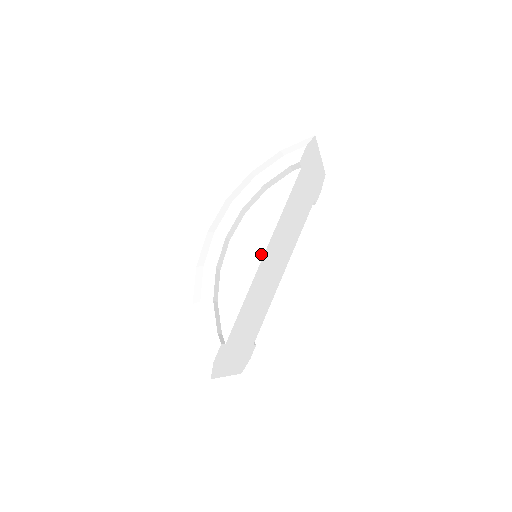
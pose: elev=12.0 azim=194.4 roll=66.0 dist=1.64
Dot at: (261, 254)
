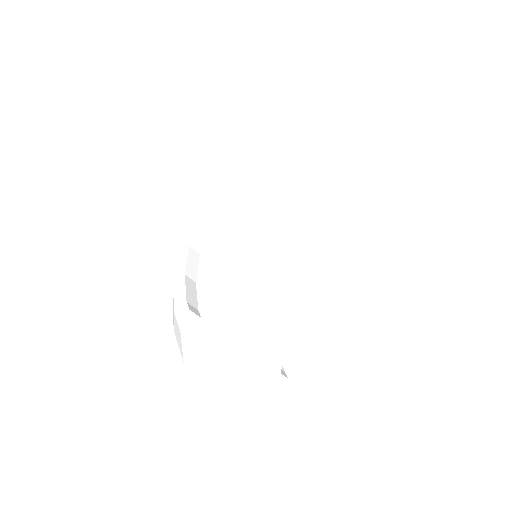
Dot at: (237, 221)
